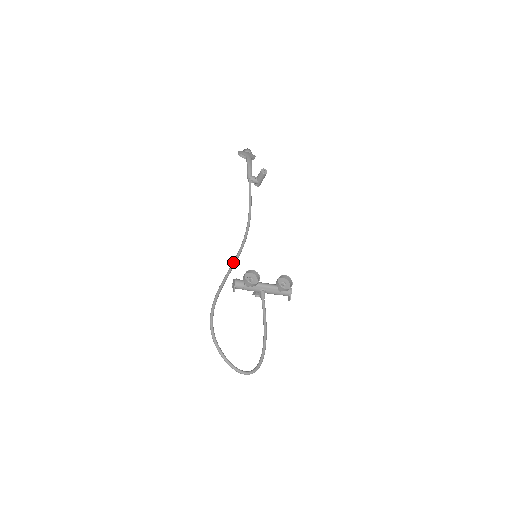
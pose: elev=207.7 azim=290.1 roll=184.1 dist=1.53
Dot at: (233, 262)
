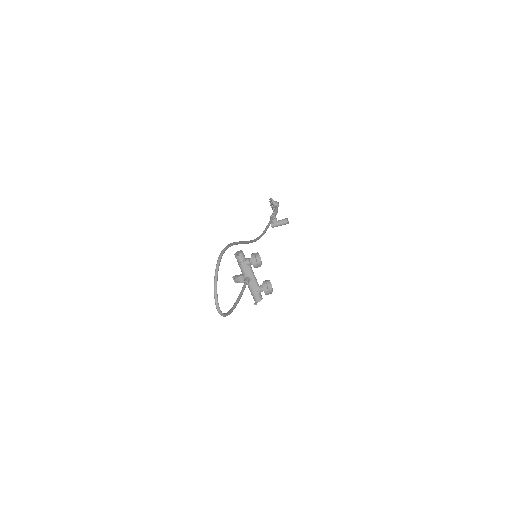
Dot at: (247, 241)
